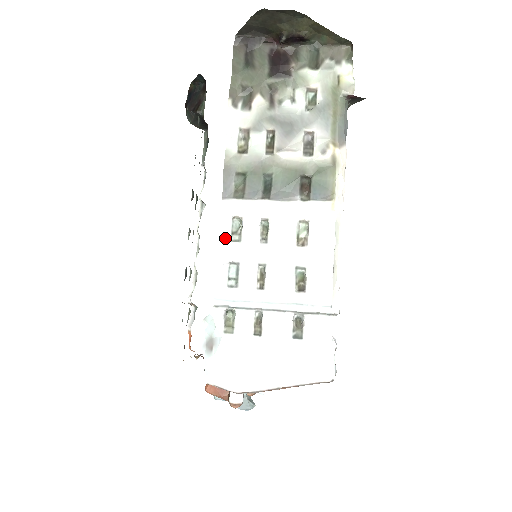
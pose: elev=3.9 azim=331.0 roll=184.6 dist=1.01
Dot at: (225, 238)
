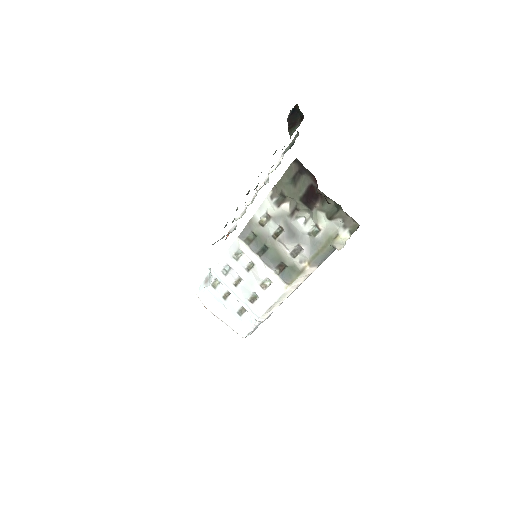
Dot at: (231, 253)
